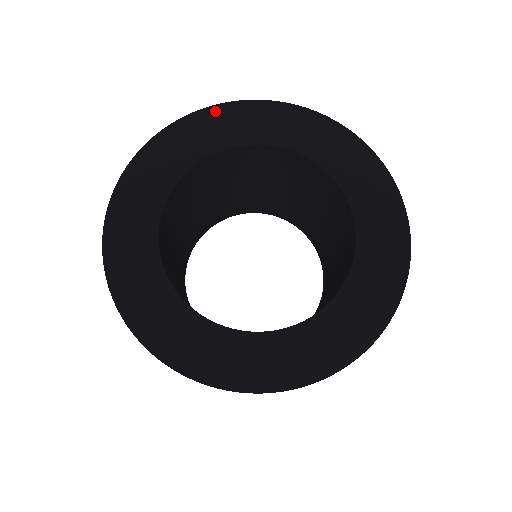
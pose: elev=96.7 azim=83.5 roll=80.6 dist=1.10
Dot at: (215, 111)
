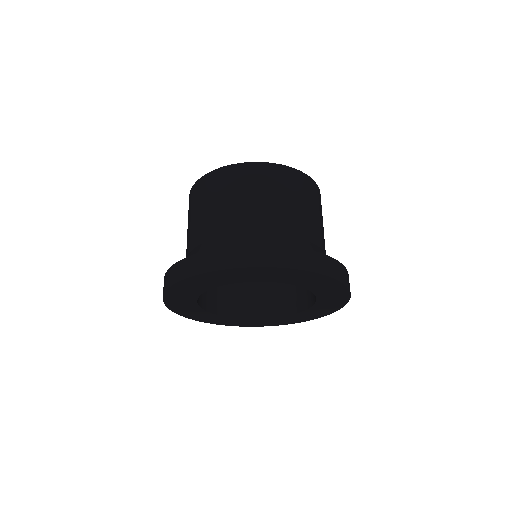
Dot at: (212, 274)
